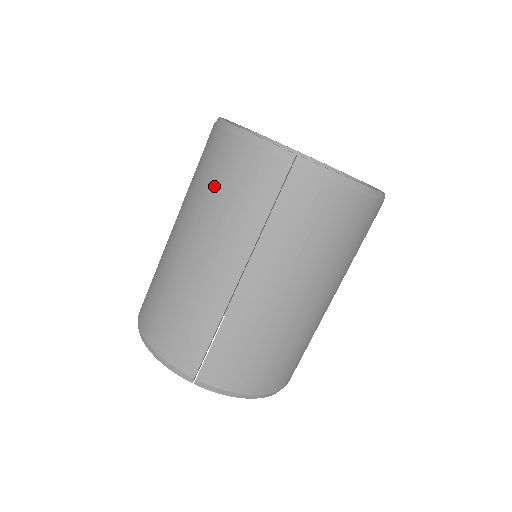
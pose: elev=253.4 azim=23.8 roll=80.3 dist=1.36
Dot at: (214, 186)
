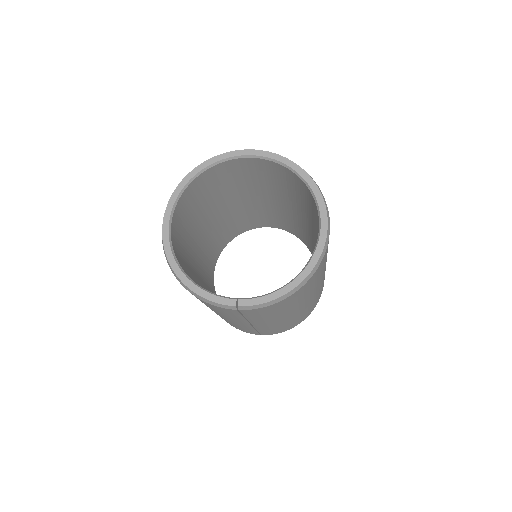
Dot at: occluded
